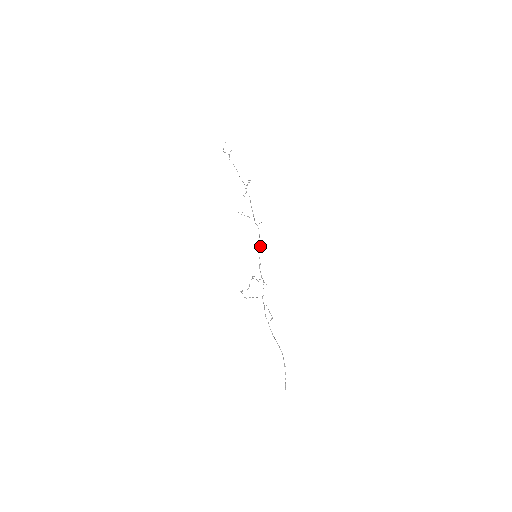
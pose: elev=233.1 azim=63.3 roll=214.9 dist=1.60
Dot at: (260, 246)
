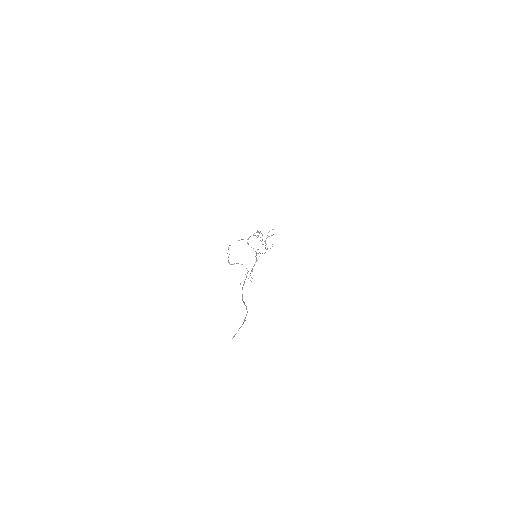
Dot at: (264, 253)
